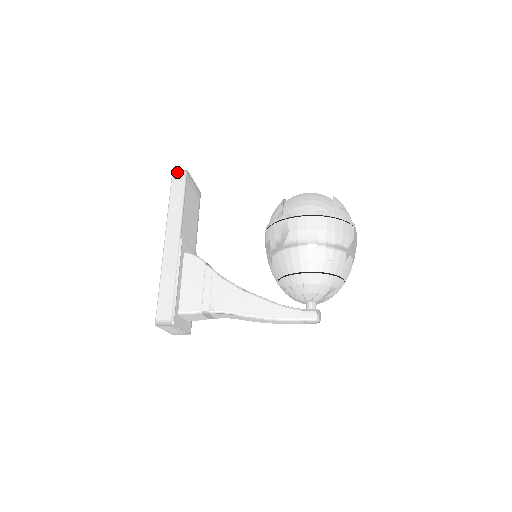
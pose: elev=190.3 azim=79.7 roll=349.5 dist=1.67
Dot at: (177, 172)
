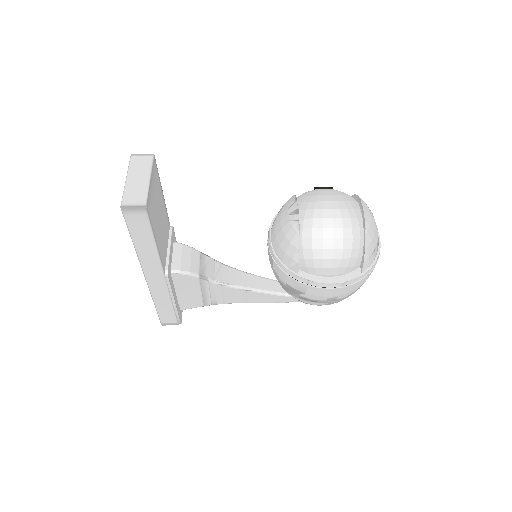
Dot at: (130, 210)
